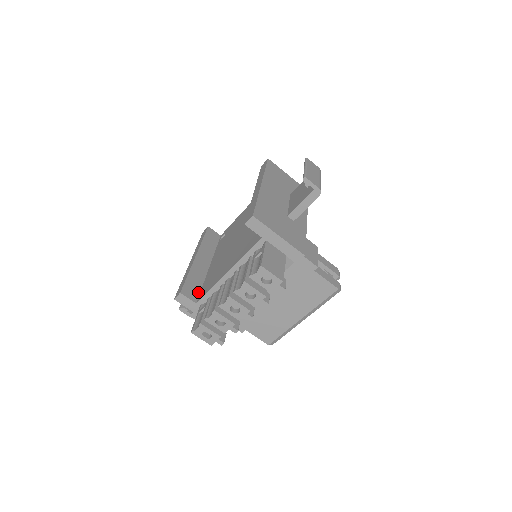
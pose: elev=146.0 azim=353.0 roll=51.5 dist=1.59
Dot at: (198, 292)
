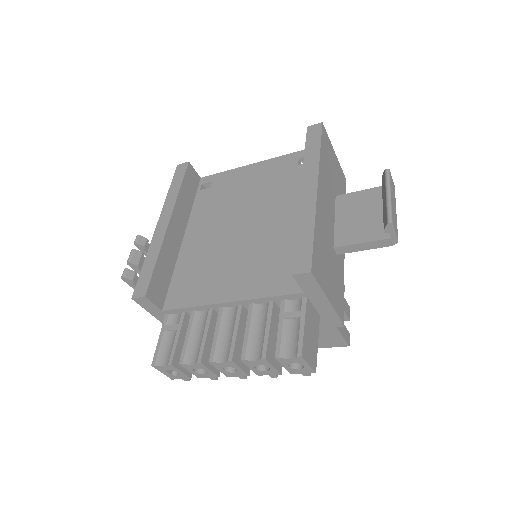
Dot at: (166, 289)
